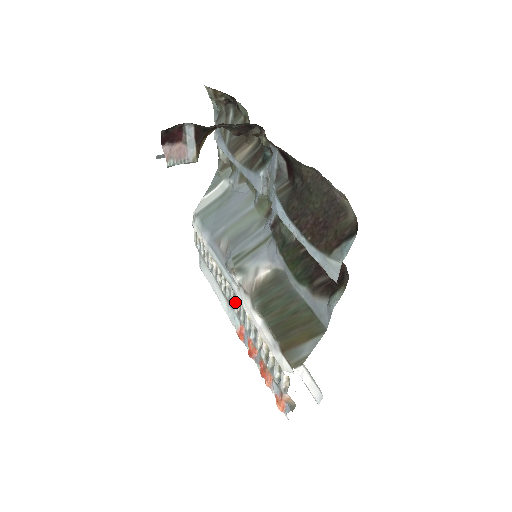
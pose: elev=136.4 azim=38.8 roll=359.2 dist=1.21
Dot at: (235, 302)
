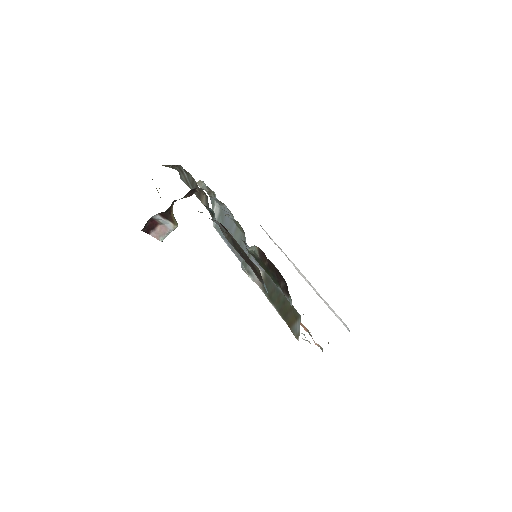
Dot at: occluded
